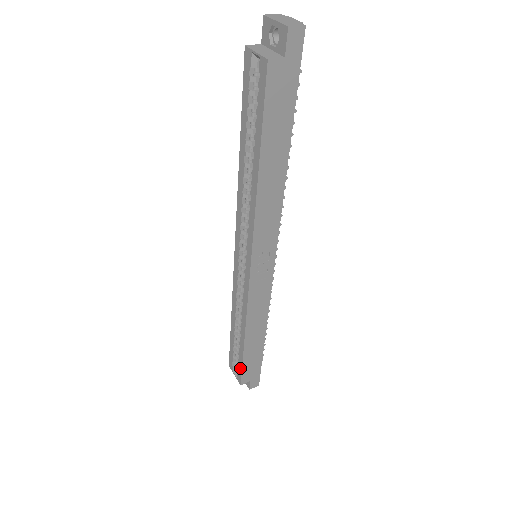
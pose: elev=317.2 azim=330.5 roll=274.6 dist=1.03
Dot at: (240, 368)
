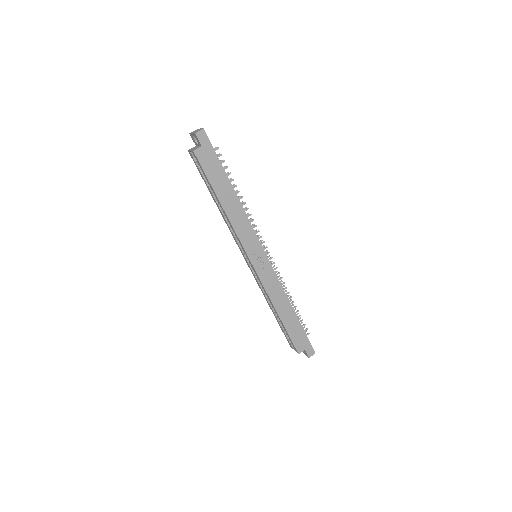
Dot at: (290, 340)
